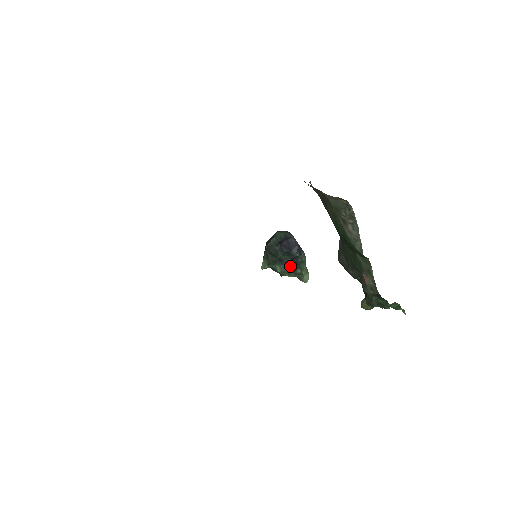
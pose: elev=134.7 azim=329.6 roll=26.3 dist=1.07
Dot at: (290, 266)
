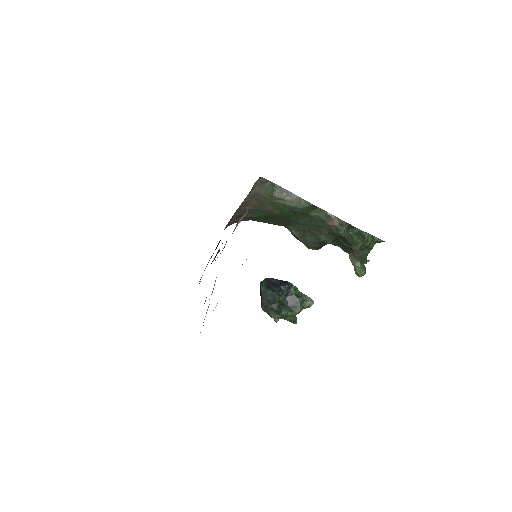
Dot at: (292, 302)
